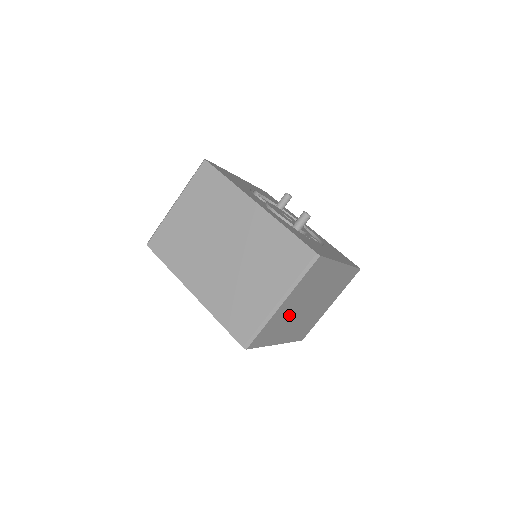
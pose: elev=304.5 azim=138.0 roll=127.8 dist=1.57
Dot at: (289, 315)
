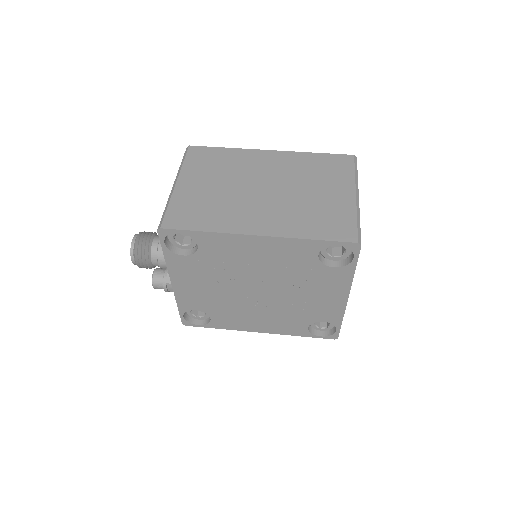
Dot at: occluded
